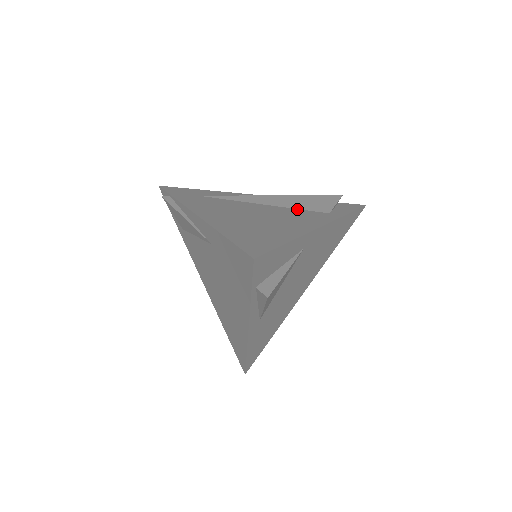
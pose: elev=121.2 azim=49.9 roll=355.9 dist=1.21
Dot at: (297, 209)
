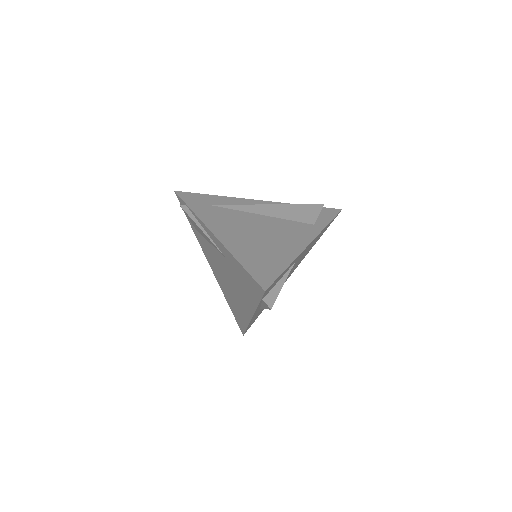
Dot at: (289, 220)
